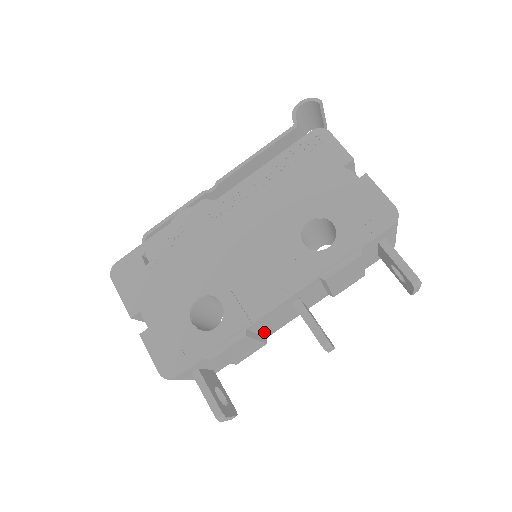
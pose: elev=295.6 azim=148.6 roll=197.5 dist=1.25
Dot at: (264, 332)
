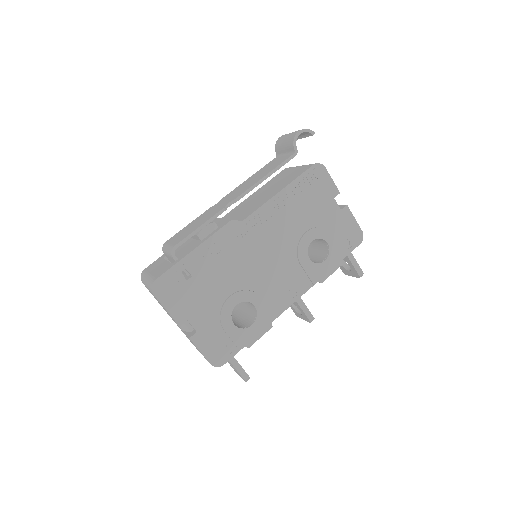
Dot at: occluded
